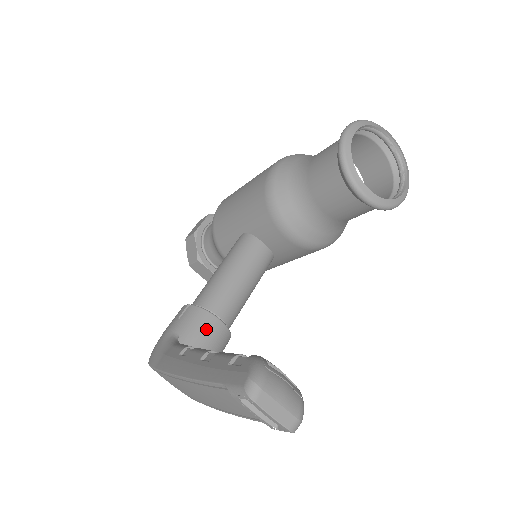
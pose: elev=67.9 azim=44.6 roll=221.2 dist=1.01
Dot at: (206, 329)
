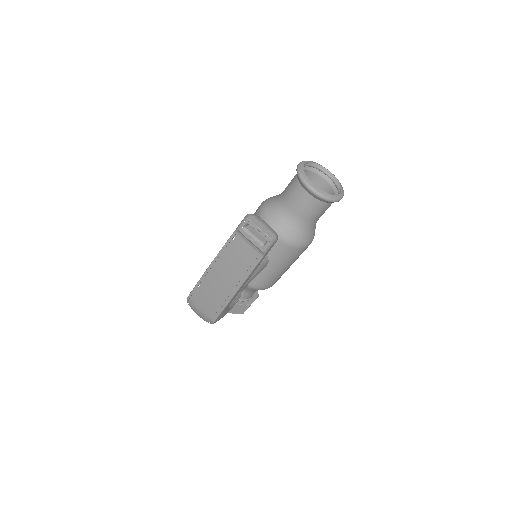
Dot at: occluded
